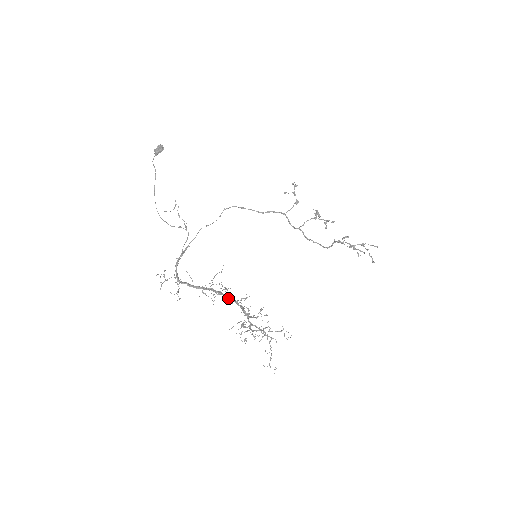
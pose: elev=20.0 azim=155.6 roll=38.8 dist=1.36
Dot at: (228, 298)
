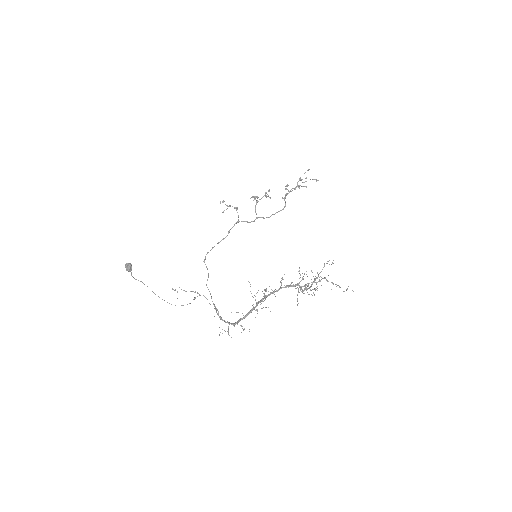
Dot at: (274, 292)
